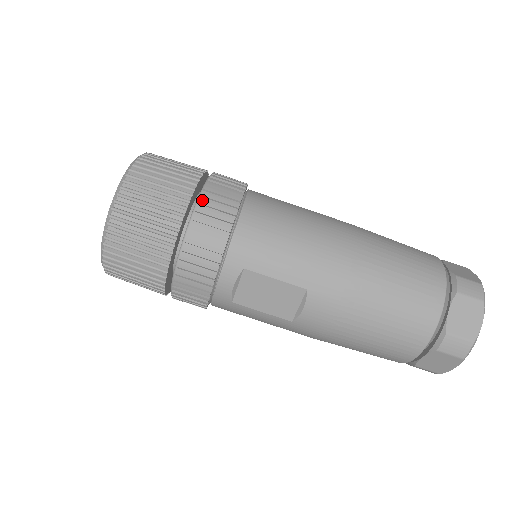
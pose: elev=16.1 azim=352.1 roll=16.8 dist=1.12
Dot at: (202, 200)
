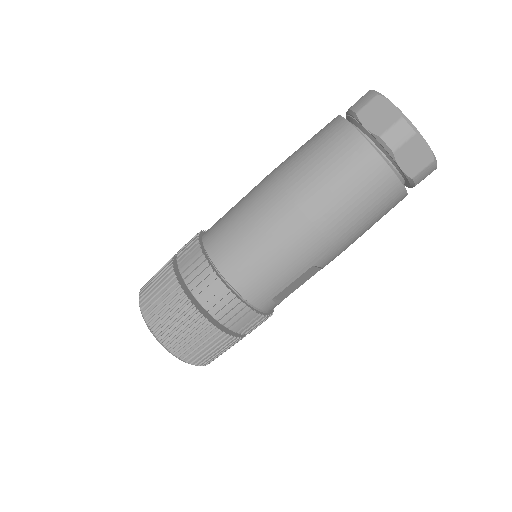
Dot at: (209, 311)
